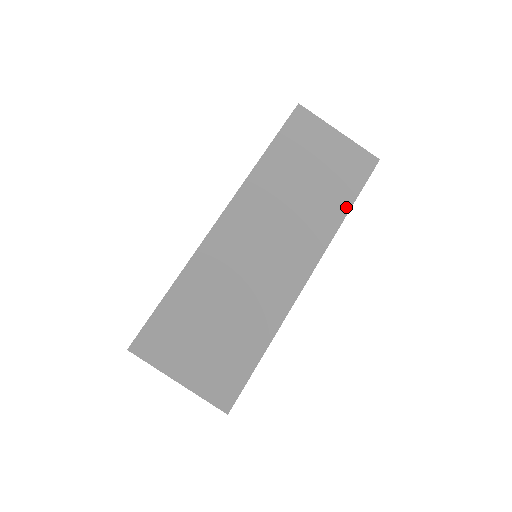
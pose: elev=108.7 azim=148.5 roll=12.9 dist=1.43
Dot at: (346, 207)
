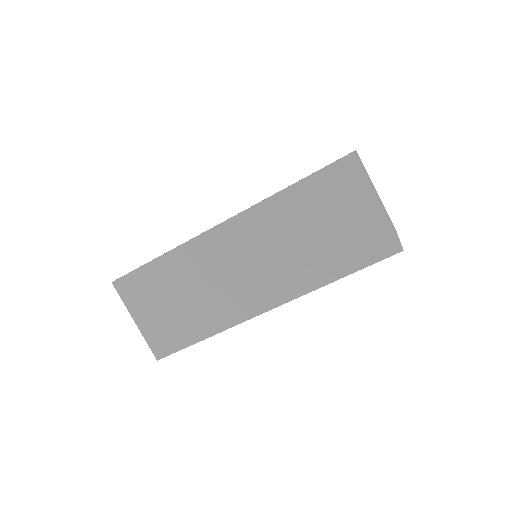
Dot at: occluded
